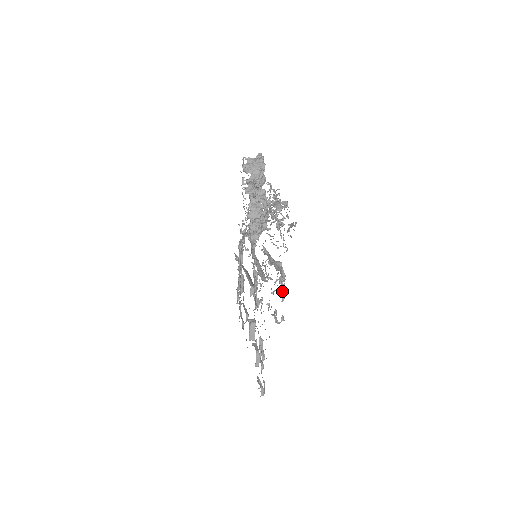
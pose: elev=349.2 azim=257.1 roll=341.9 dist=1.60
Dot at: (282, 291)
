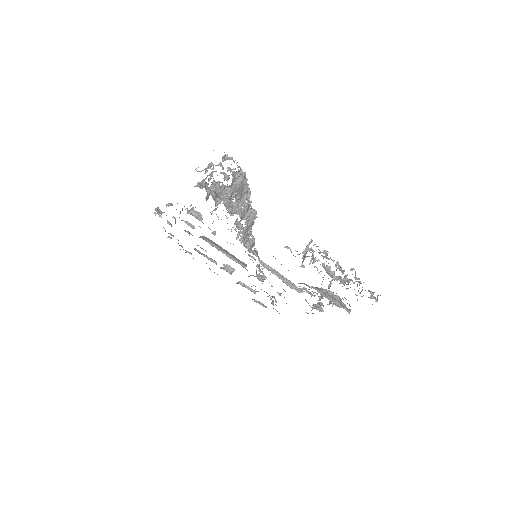
Dot at: occluded
